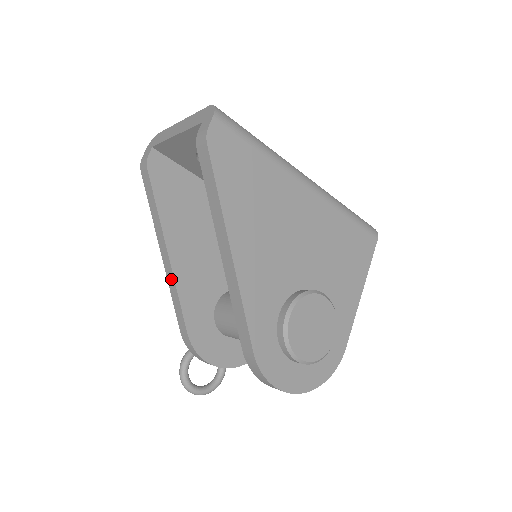
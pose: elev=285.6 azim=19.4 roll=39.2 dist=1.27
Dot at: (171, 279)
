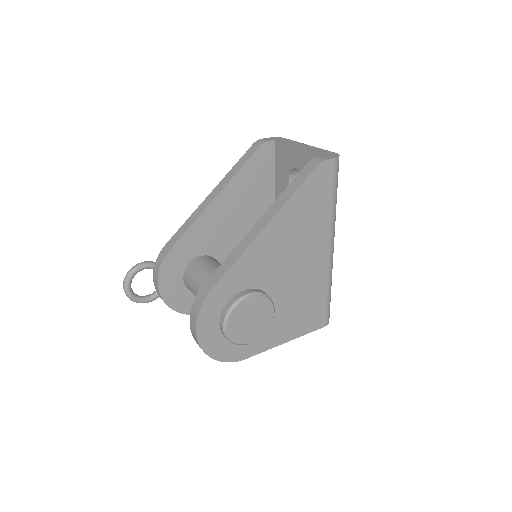
Dot at: (199, 212)
